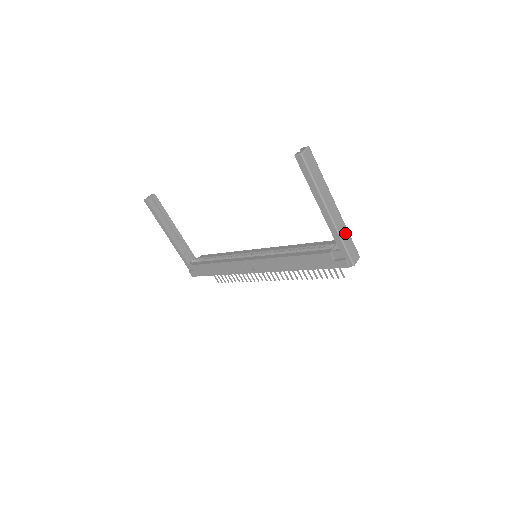
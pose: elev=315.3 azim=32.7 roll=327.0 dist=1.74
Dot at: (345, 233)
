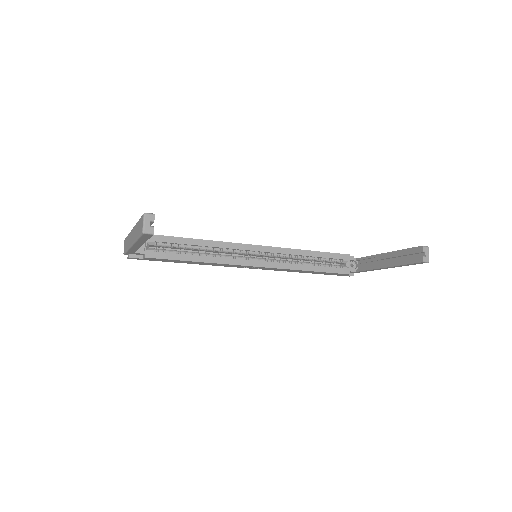
Dot at: occluded
